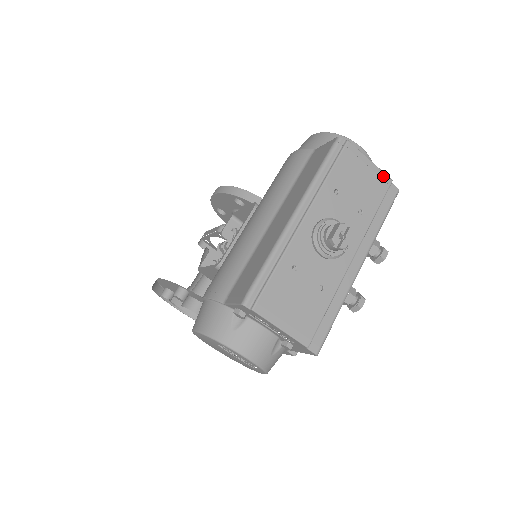
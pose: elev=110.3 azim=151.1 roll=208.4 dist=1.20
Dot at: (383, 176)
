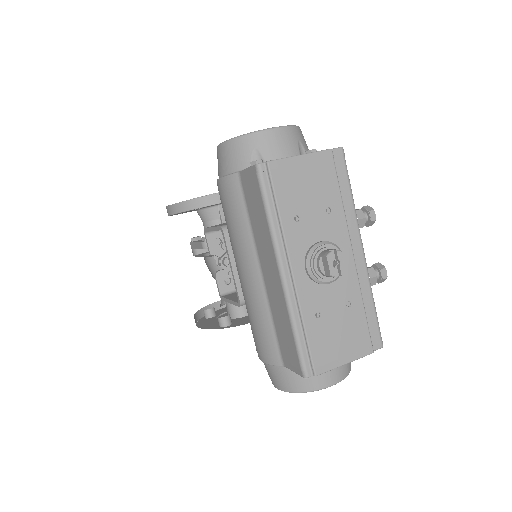
Dot at: (321, 156)
